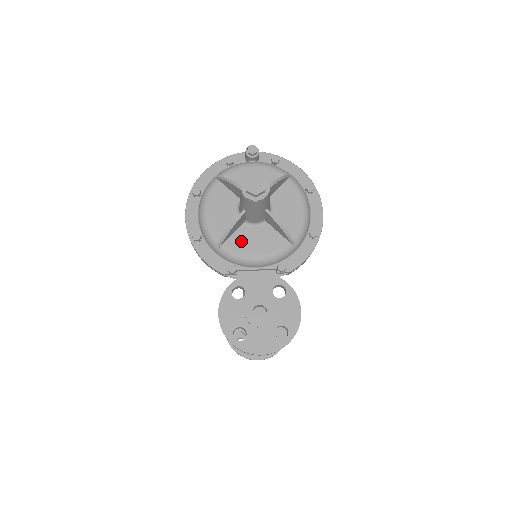
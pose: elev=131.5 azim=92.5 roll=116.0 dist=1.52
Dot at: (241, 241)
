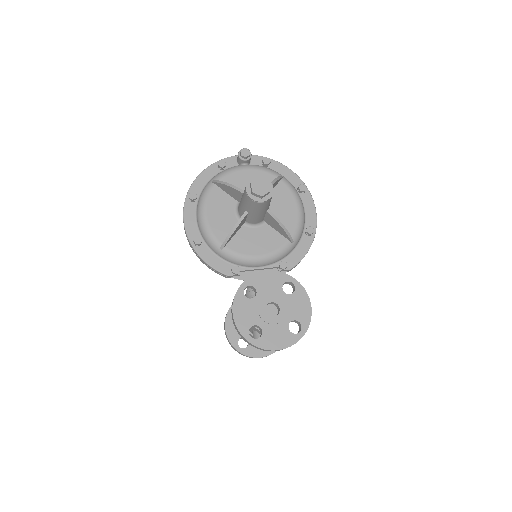
Dot at: (243, 242)
